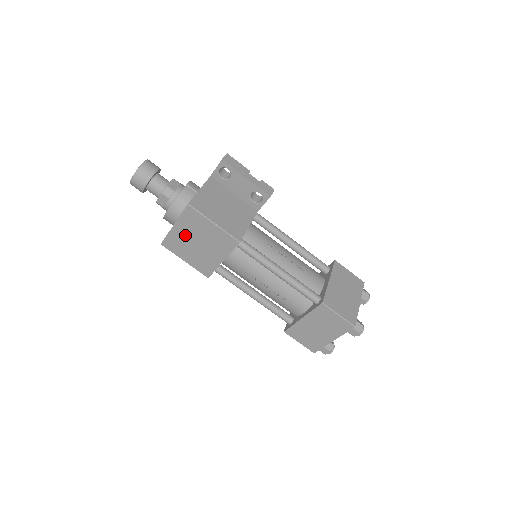
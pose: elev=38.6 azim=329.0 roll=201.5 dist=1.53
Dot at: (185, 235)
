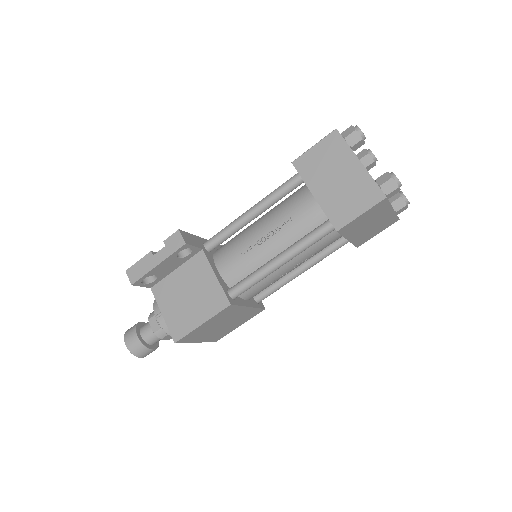
Dot at: (210, 334)
